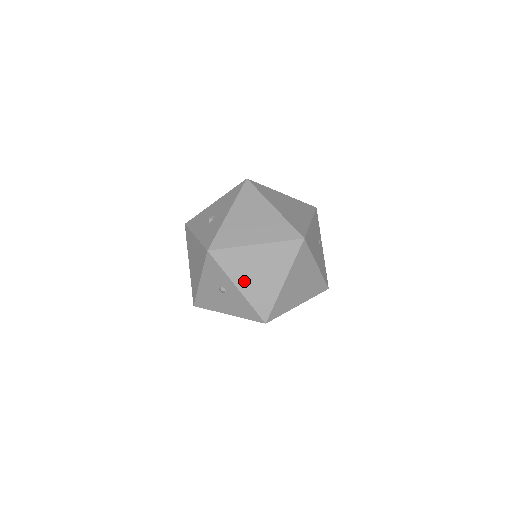
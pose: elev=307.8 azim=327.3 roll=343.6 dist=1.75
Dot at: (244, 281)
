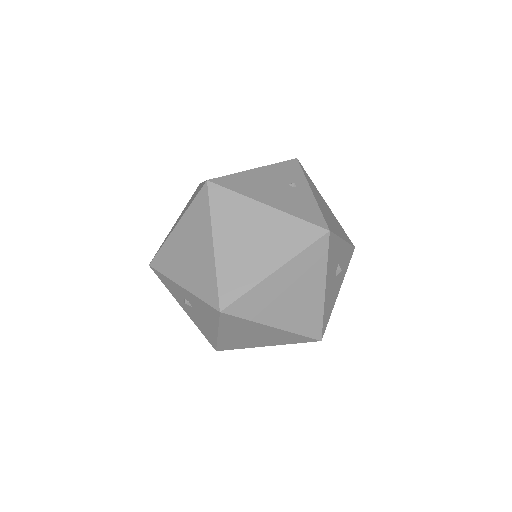
Dot at: (183, 274)
